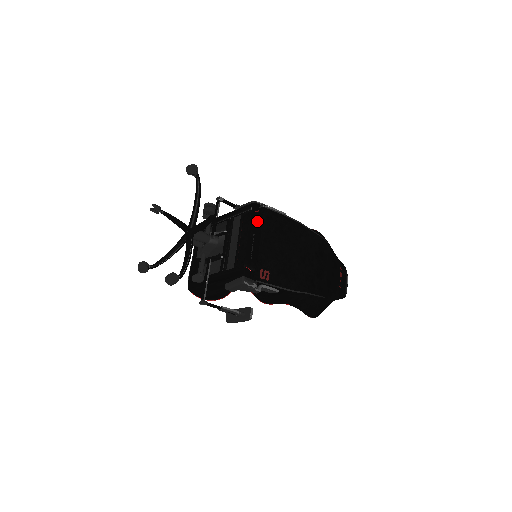
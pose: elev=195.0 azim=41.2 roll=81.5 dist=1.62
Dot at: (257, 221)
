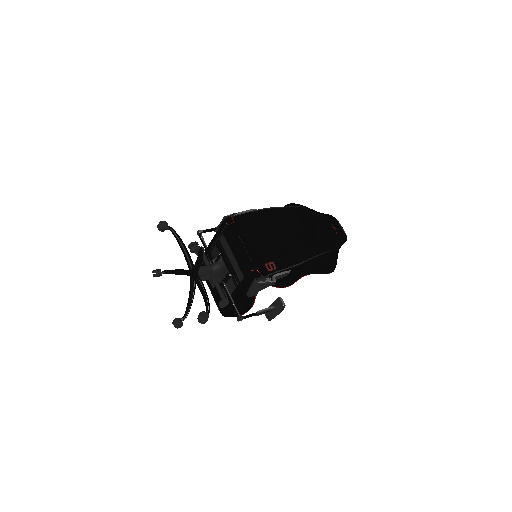
Dot at: (237, 230)
